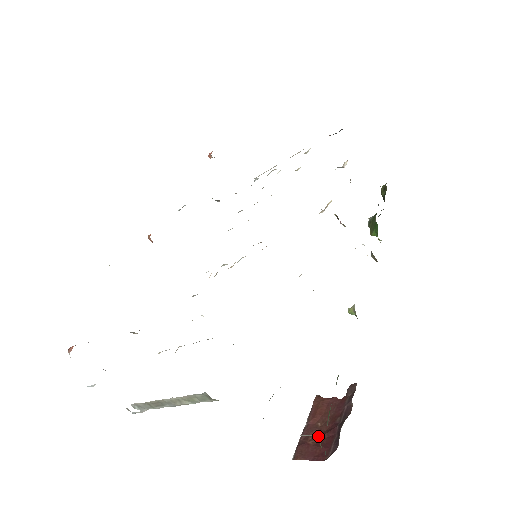
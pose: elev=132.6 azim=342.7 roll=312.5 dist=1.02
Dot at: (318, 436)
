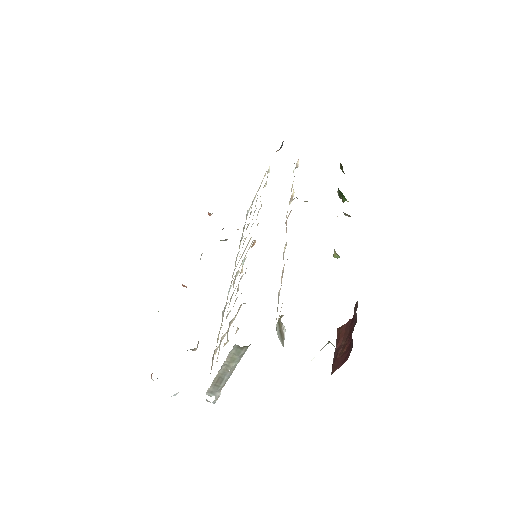
Dot at: (343, 350)
